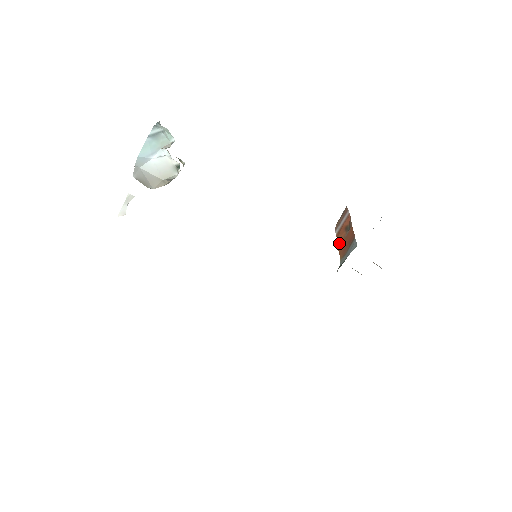
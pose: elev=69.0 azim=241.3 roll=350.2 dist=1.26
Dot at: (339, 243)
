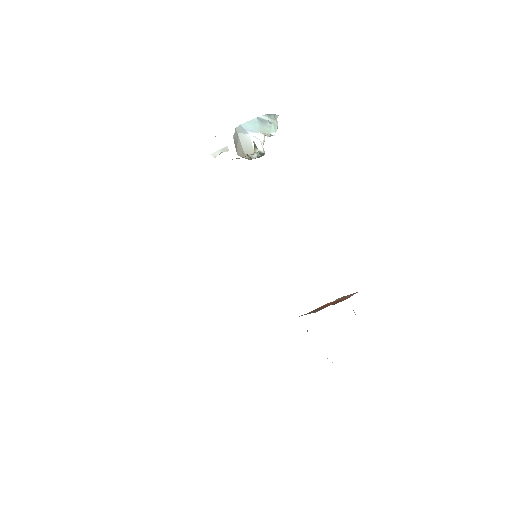
Dot at: (322, 306)
